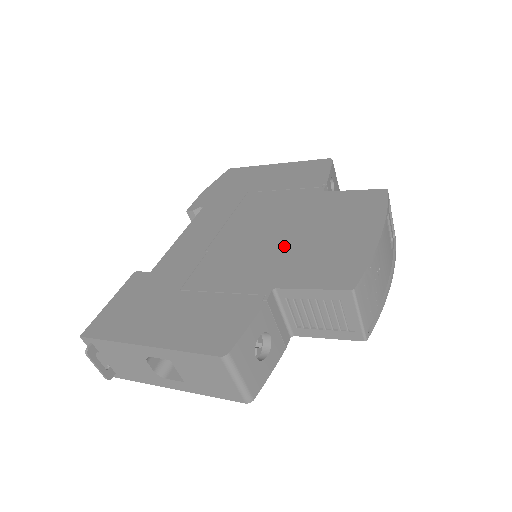
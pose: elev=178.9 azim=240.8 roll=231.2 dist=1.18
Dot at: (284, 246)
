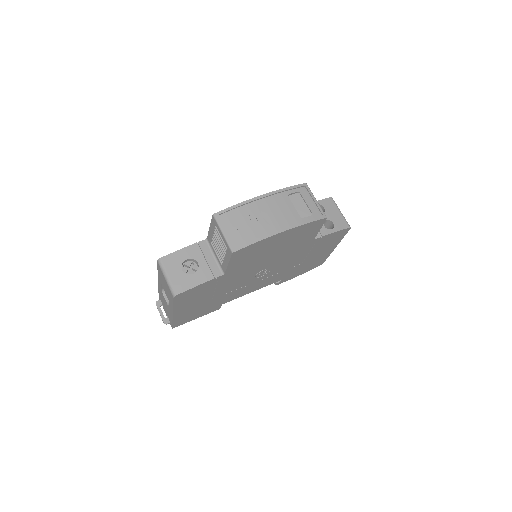
Dot at: occluded
